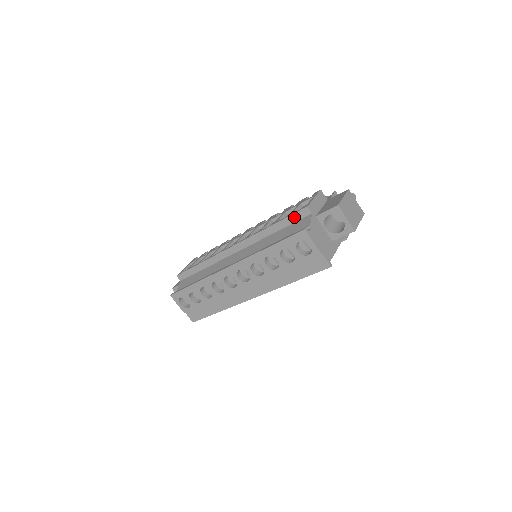
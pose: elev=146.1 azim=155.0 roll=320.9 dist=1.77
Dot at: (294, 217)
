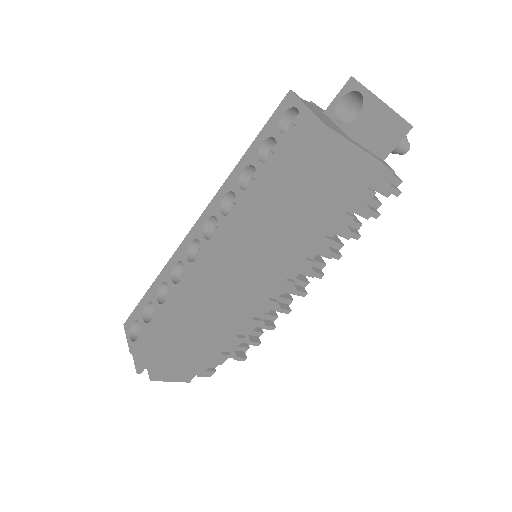
Dot at: occluded
